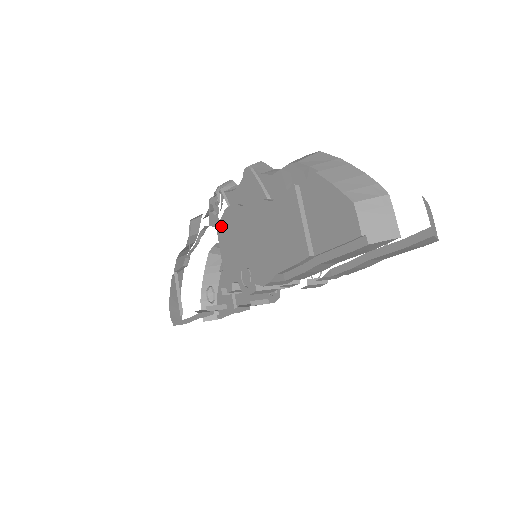
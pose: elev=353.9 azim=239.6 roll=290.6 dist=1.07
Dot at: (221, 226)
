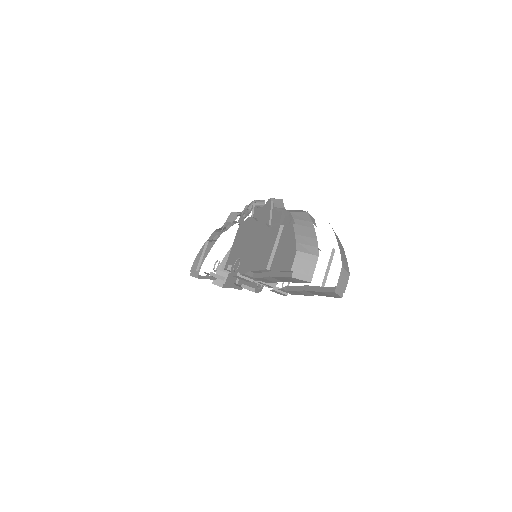
Dot at: (242, 226)
